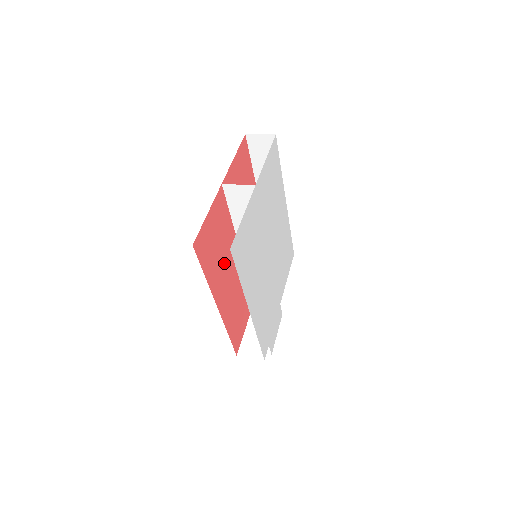
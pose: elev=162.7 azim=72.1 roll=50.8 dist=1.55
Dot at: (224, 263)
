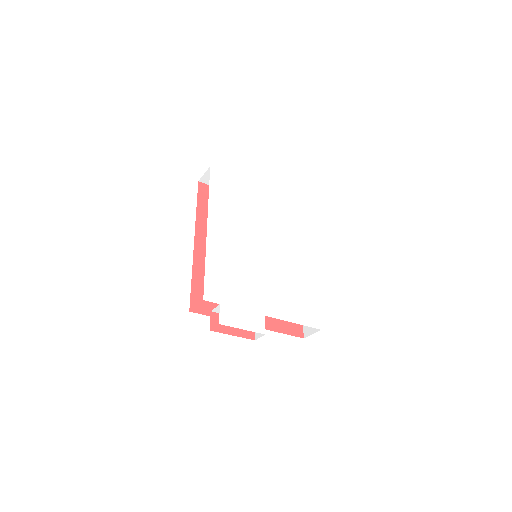
Dot at: occluded
